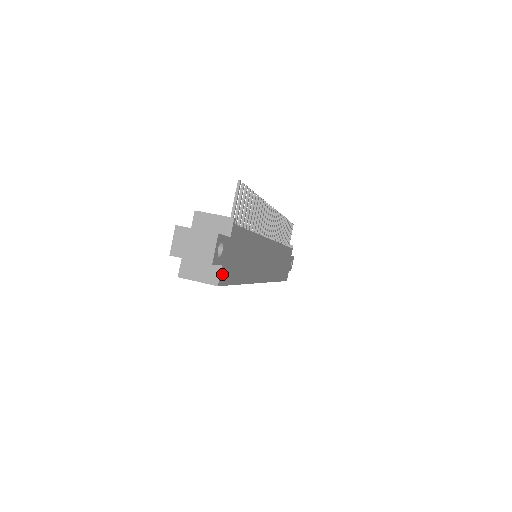
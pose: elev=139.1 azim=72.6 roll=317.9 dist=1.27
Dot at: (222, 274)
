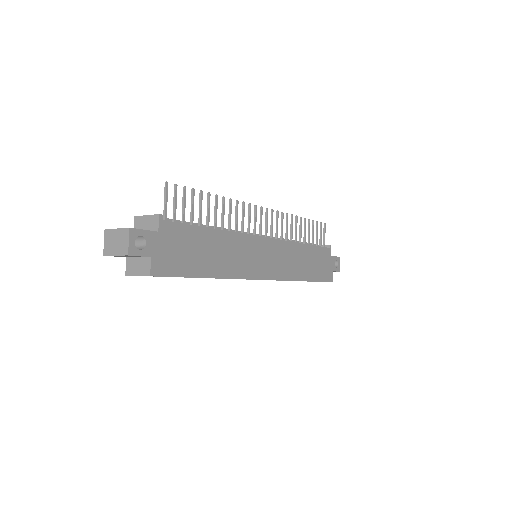
Dot at: (156, 265)
